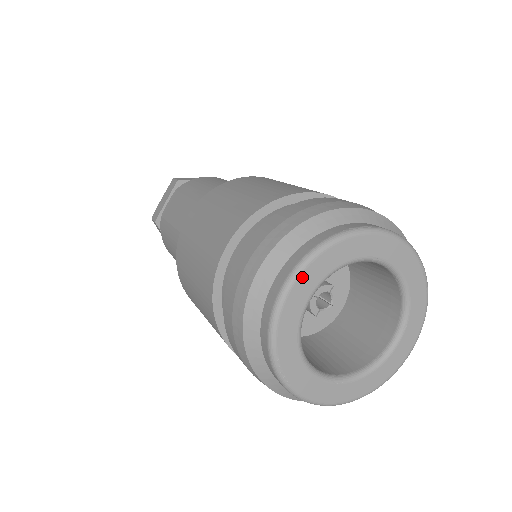
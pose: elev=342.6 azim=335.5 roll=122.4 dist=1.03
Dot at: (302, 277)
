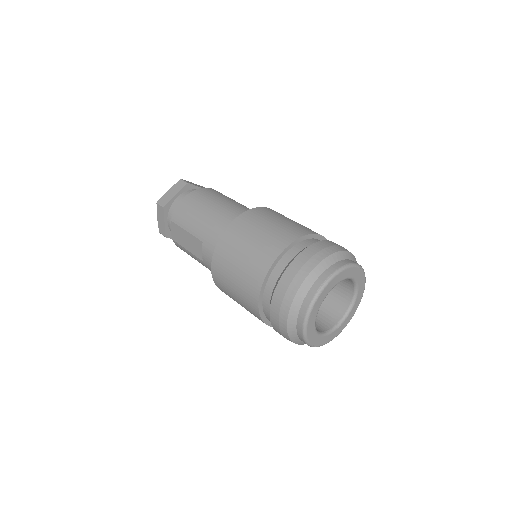
Dot at: (309, 320)
